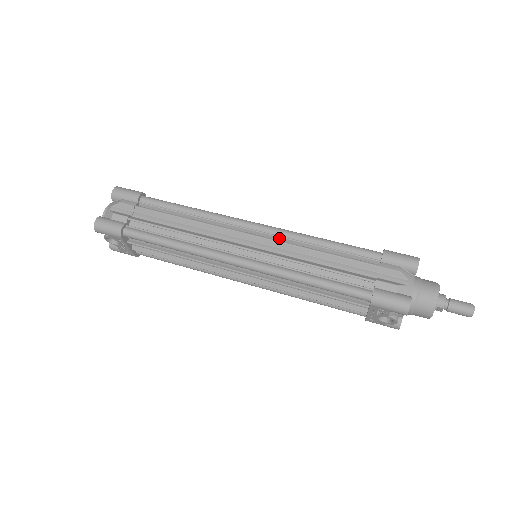
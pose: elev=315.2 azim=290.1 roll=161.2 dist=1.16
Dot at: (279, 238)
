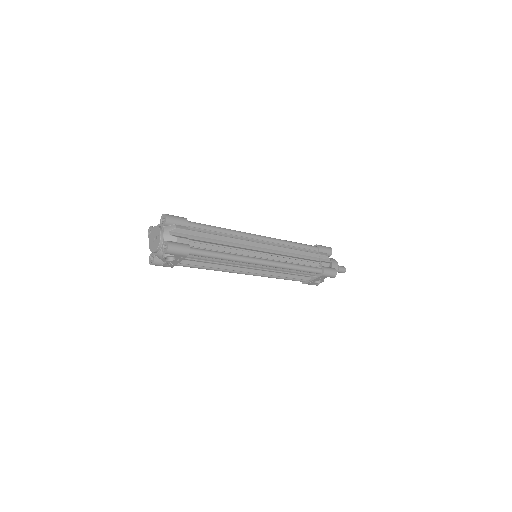
Dot at: (273, 244)
